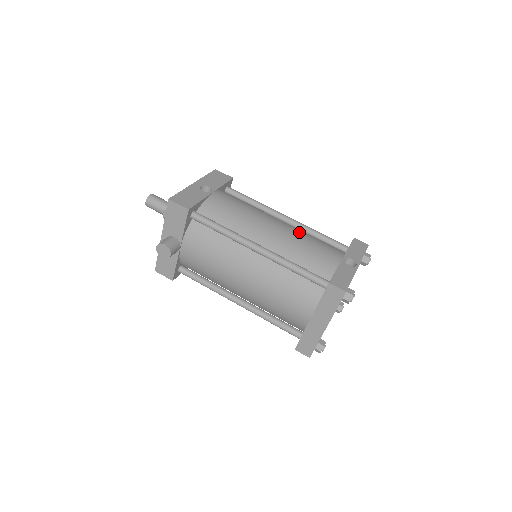
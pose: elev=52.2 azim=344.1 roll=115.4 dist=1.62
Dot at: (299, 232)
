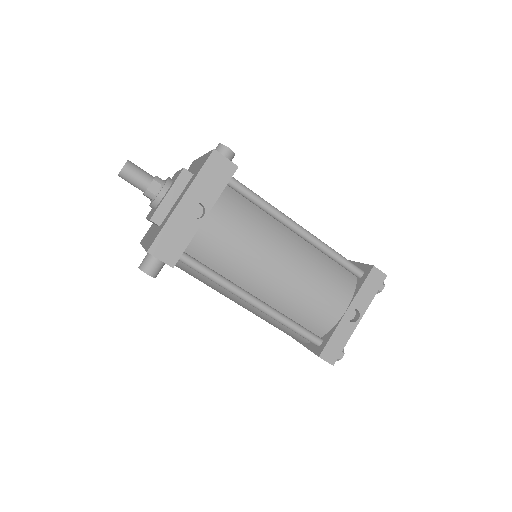
Dot at: (308, 271)
